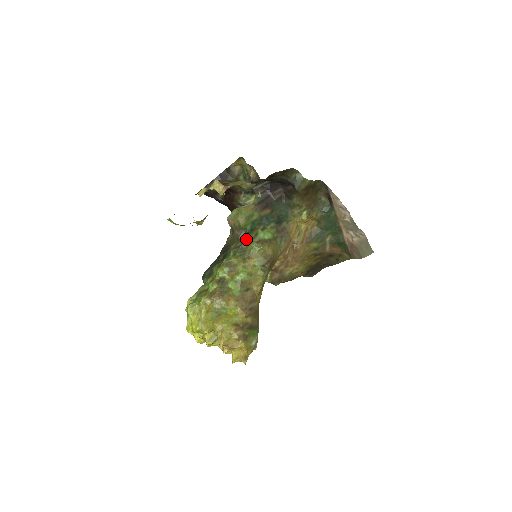
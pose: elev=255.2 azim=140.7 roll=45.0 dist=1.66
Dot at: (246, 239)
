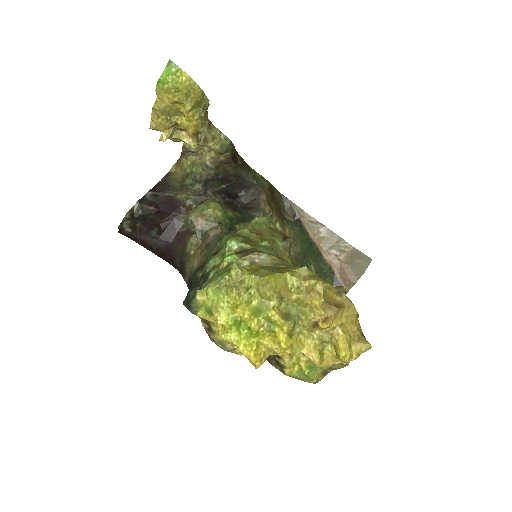
Dot at: (236, 226)
